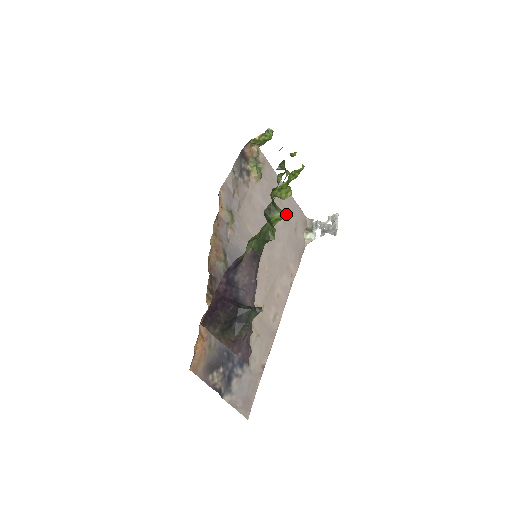
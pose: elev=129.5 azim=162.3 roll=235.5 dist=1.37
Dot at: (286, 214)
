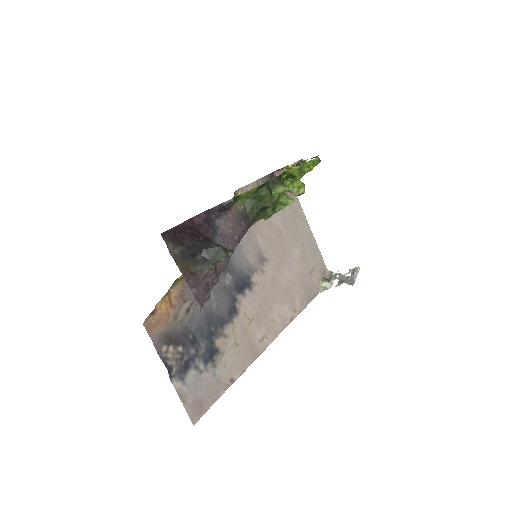
Dot at: (292, 201)
